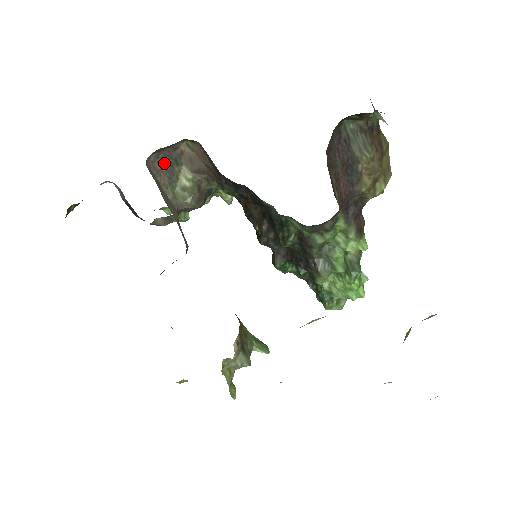
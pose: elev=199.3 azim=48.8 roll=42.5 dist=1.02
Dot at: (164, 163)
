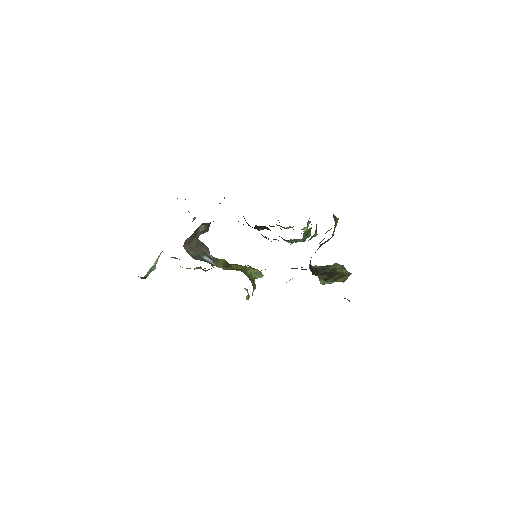
Dot at: (191, 236)
